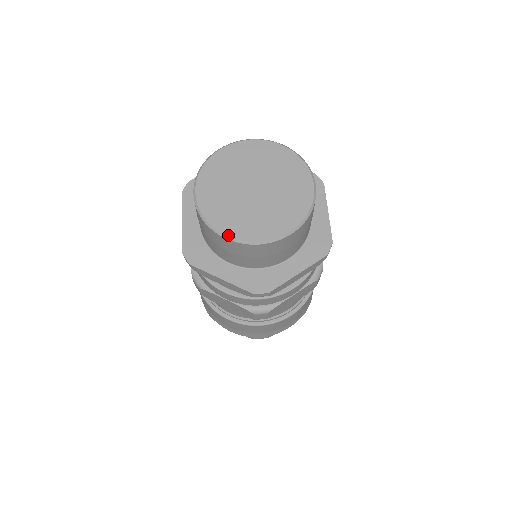
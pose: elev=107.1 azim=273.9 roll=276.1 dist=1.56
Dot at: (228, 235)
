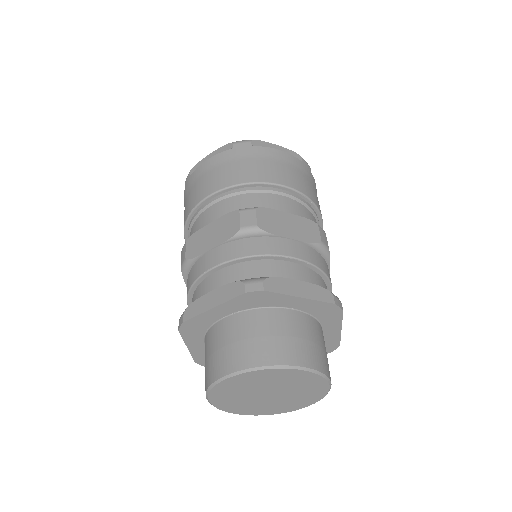
Dot at: occluded
